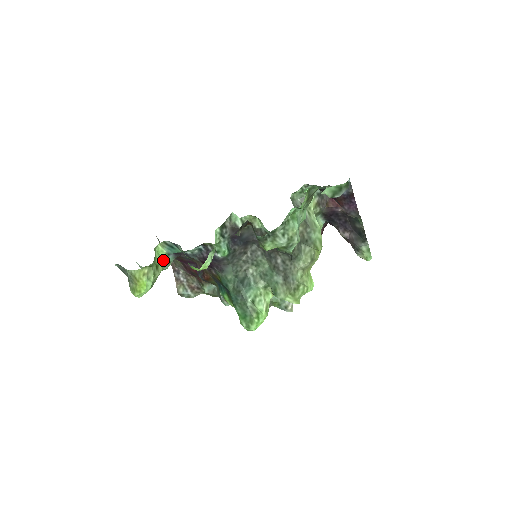
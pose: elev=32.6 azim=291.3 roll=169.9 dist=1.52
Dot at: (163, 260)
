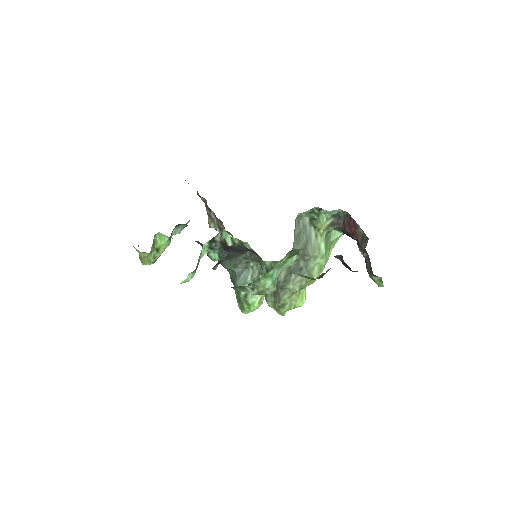
Dot at: (166, 241)
